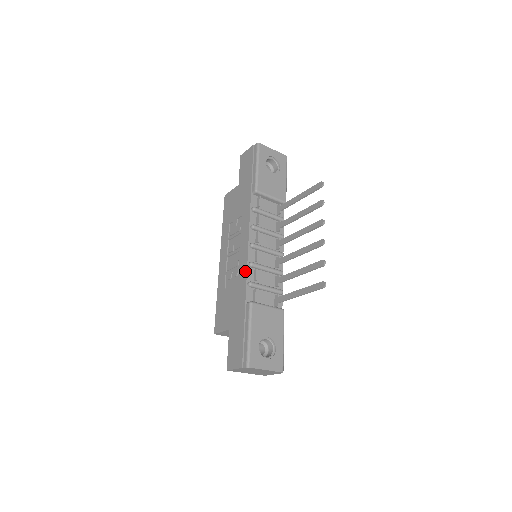
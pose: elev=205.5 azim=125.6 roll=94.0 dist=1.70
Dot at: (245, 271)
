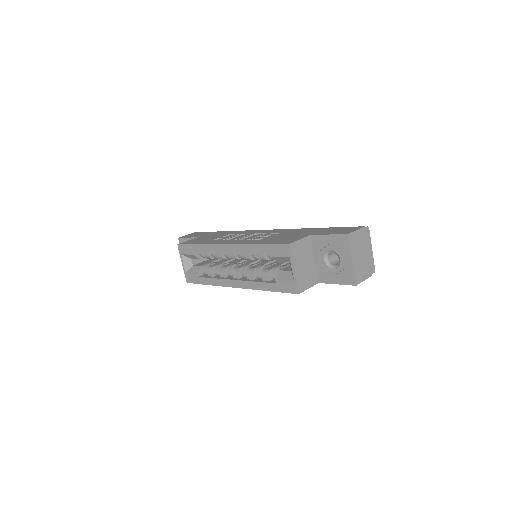
Dot at: (282, 229)
